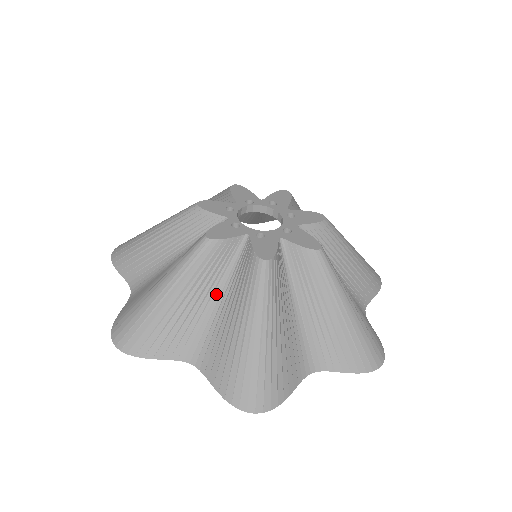
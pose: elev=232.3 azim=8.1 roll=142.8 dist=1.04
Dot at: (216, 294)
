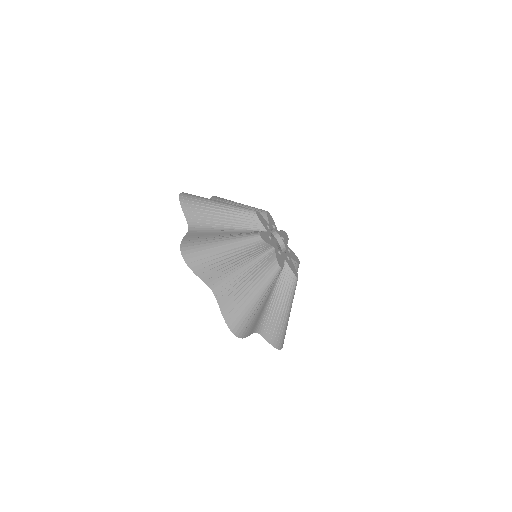
Dot at: (229, 227)
